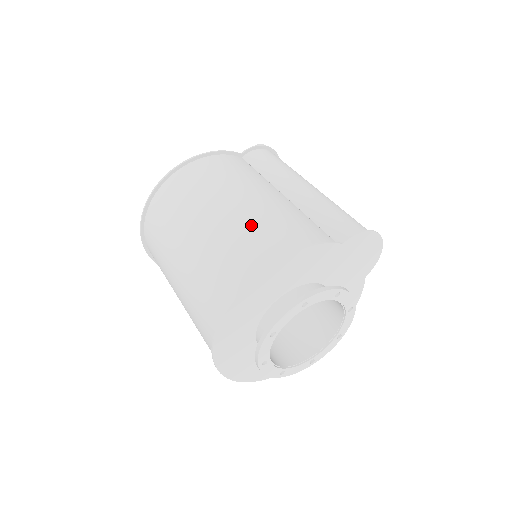
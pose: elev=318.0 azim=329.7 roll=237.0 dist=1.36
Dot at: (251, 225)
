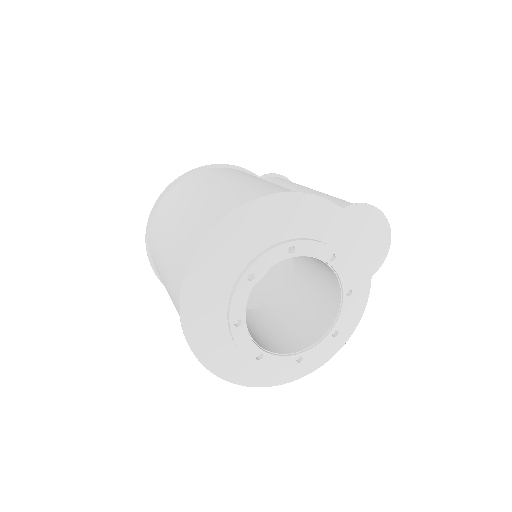
Dot at: (250, 186)
